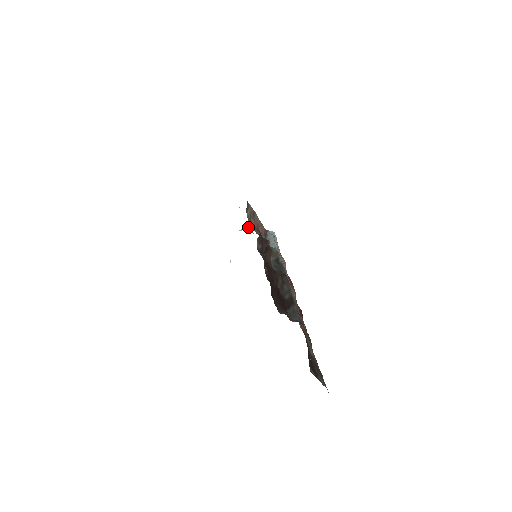
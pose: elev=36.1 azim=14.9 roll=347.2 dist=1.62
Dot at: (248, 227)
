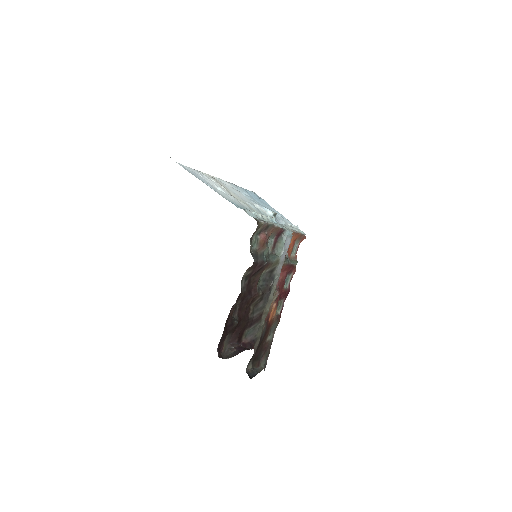
Dot at: (272, 211)
